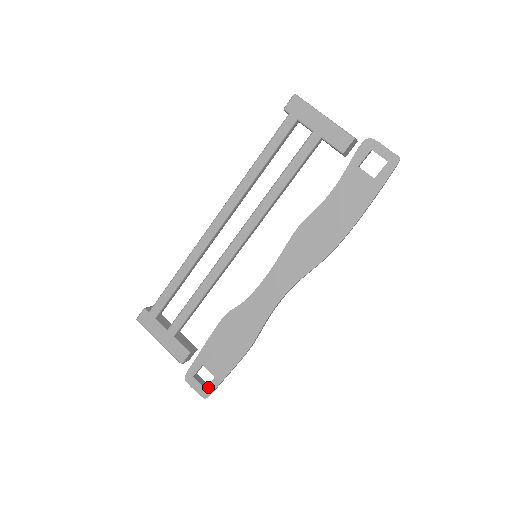
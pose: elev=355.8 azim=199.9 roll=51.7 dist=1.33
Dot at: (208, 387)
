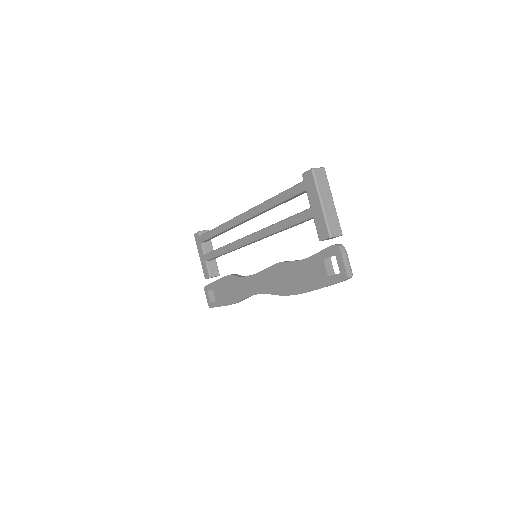
Dot at: (212, 303)
